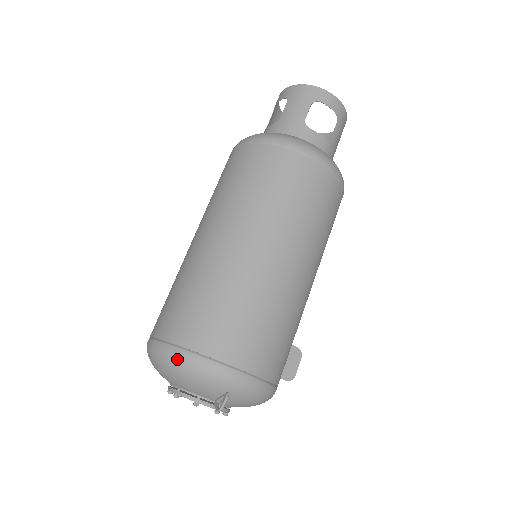
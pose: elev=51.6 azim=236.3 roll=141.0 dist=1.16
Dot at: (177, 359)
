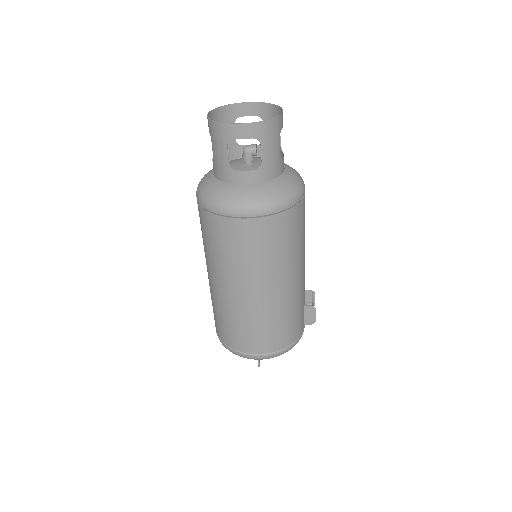
Dot at: (225, 347)
